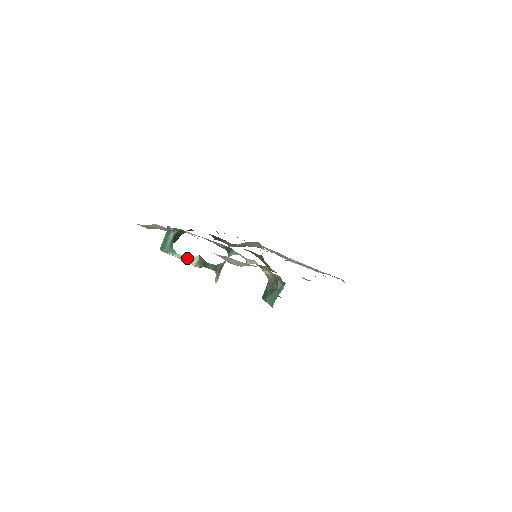
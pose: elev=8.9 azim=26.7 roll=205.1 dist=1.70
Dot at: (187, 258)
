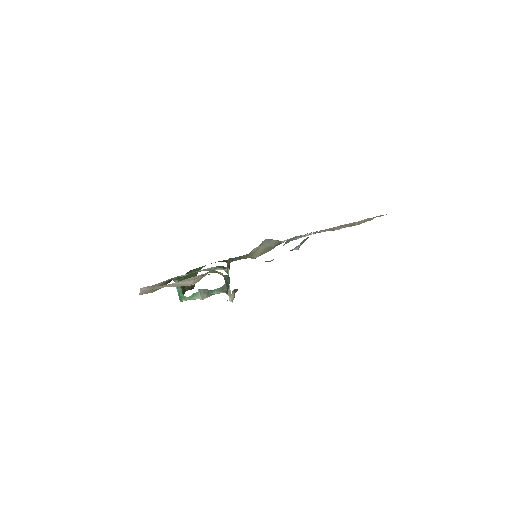
Dot at: (194, 296)
